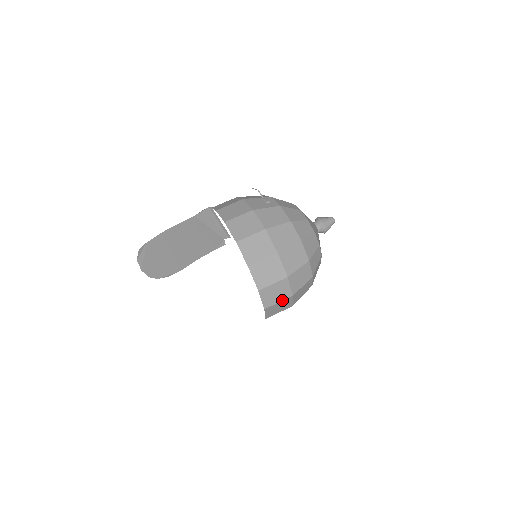
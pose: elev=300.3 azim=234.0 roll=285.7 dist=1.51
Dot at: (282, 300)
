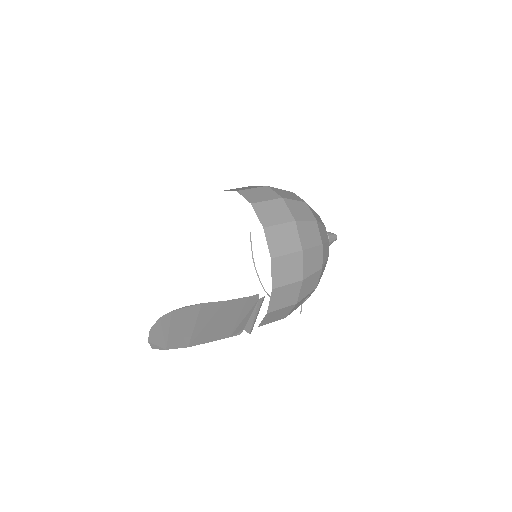
Dot at: (271, 200)
